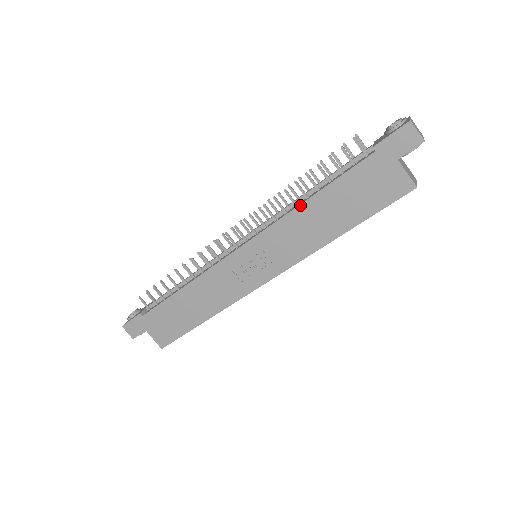
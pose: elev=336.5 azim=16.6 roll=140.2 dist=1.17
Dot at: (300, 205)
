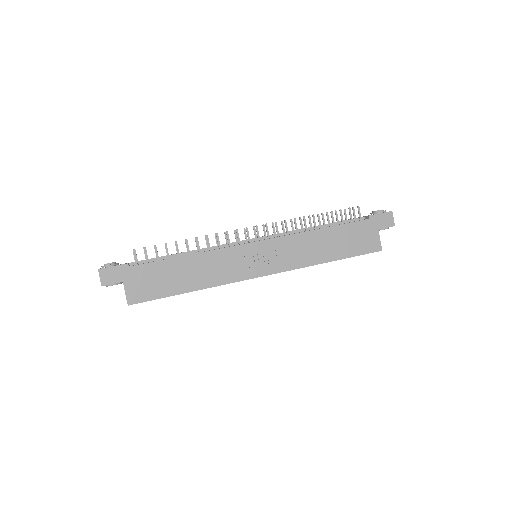
Dot at: (312, 230)
